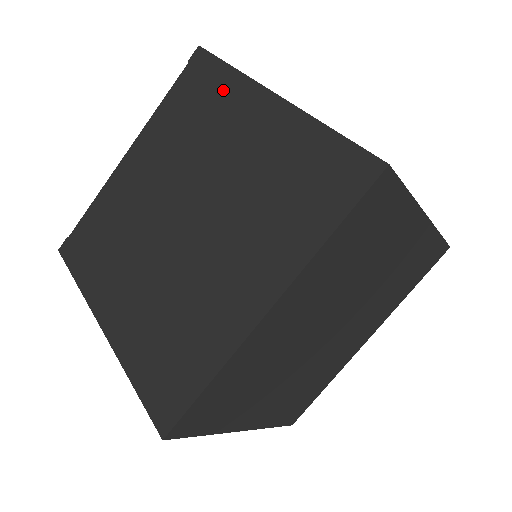
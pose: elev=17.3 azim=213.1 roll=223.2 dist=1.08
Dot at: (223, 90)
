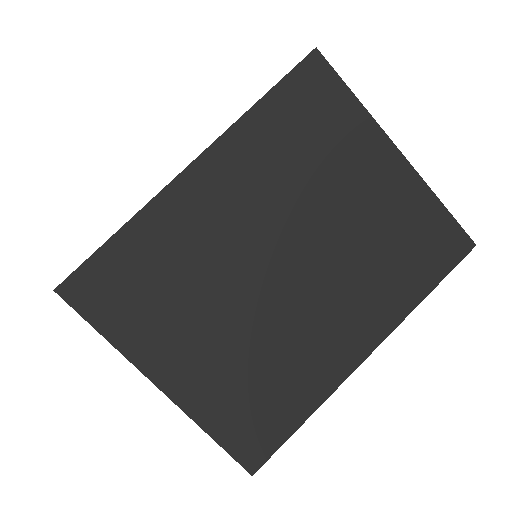
Dot at: occluded
